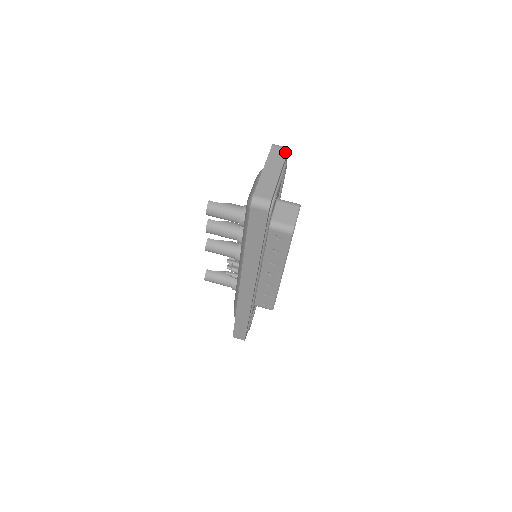
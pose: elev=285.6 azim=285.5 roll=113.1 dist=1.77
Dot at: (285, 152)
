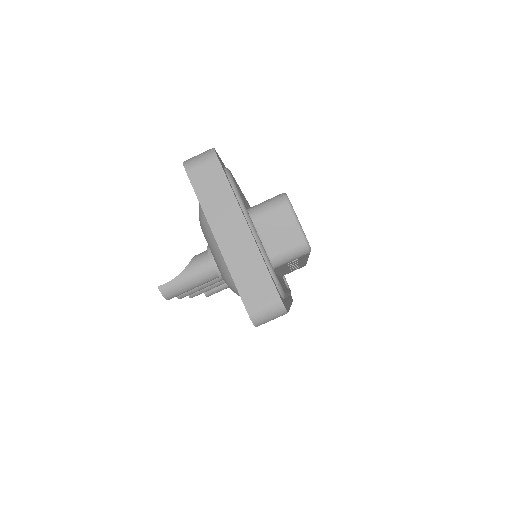
Dot at: (218, 170)
